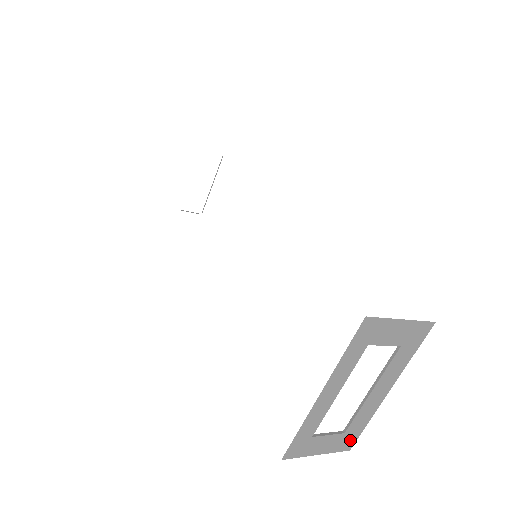
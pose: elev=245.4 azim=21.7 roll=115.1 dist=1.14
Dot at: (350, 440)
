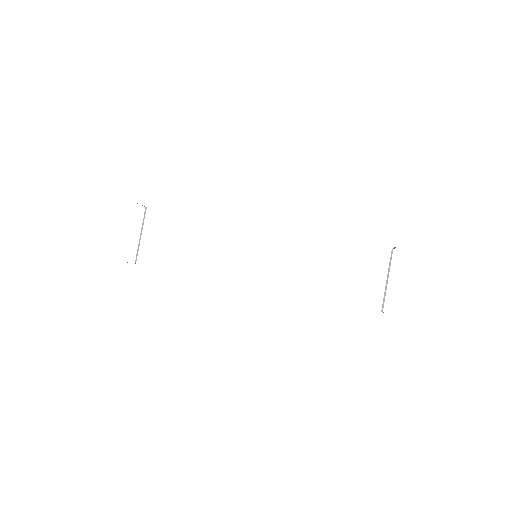
Dot at: occluded
